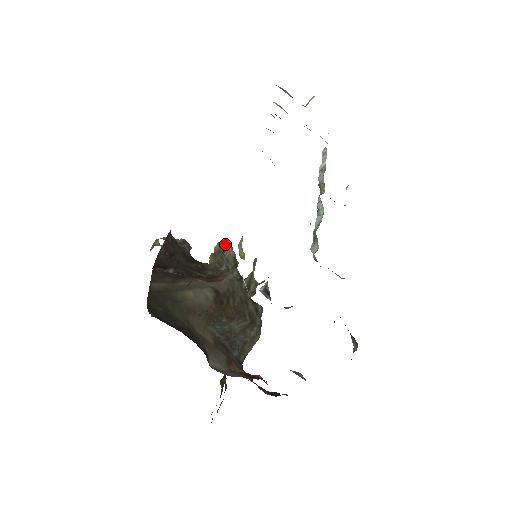
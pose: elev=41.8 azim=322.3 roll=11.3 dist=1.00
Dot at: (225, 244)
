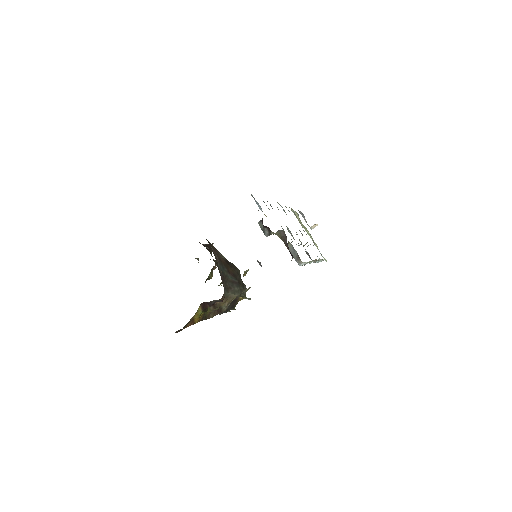
Dot at: occluded
